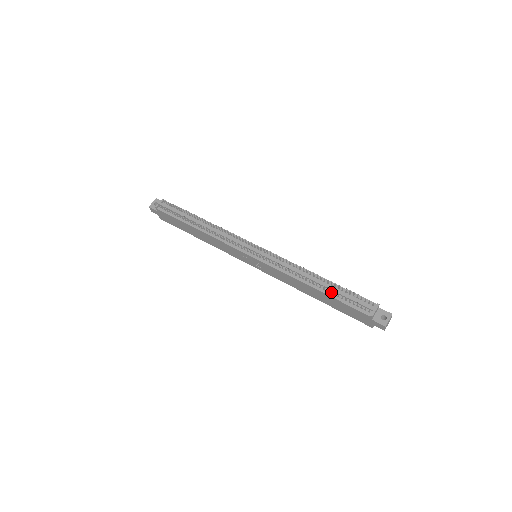
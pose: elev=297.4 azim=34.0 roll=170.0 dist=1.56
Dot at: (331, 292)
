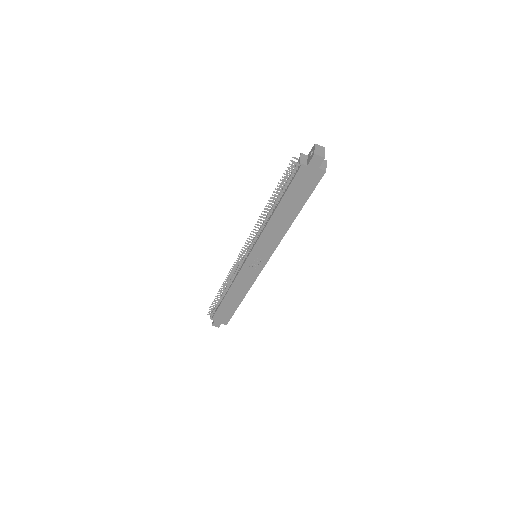
Dot at: (279, 196)
